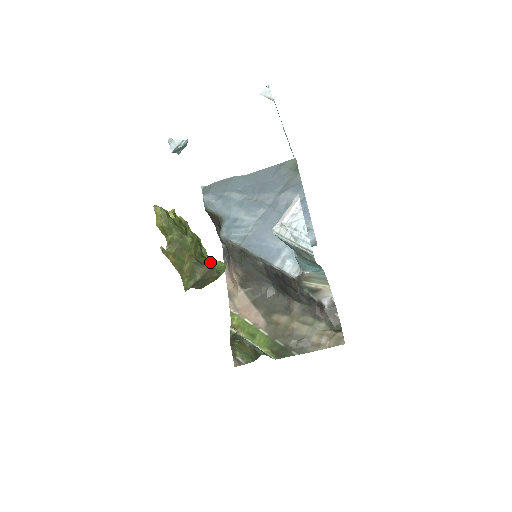
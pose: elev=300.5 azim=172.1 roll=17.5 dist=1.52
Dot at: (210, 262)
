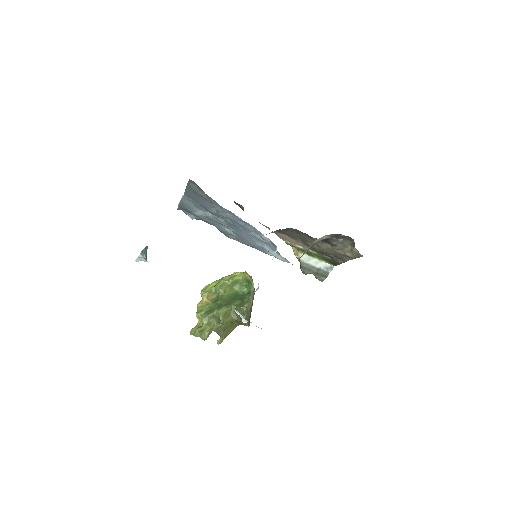
Dot at: (241, 312)
